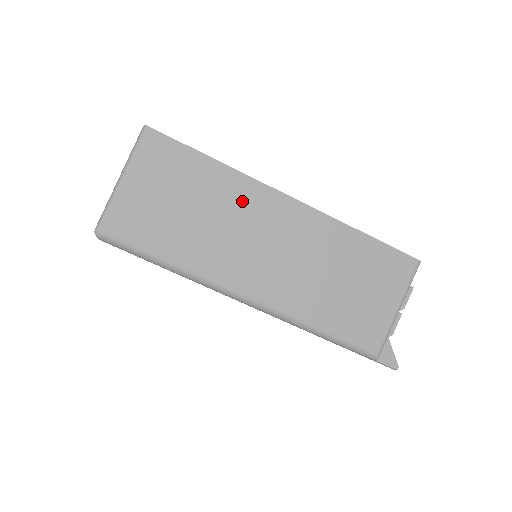
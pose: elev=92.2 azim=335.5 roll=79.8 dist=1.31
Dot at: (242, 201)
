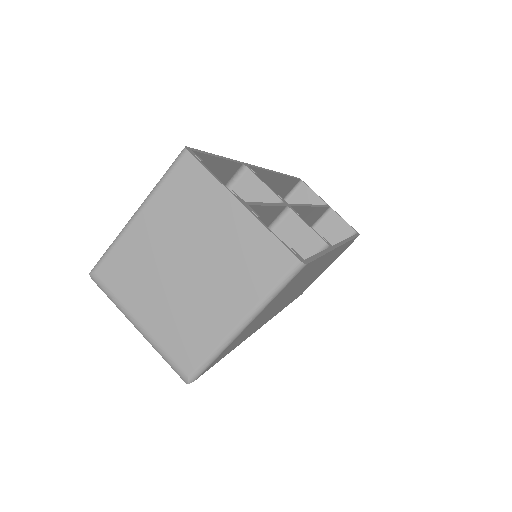
Dot at: occluded
